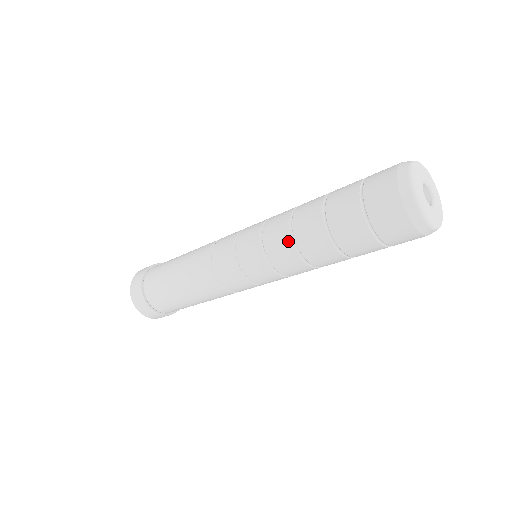
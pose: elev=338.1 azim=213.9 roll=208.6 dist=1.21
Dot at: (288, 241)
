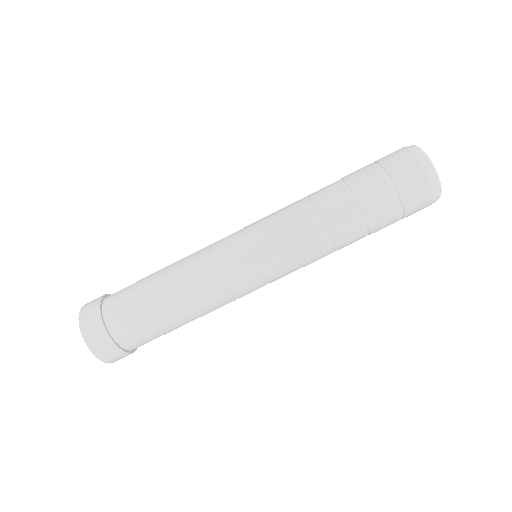
Dot at: (310, 213)
